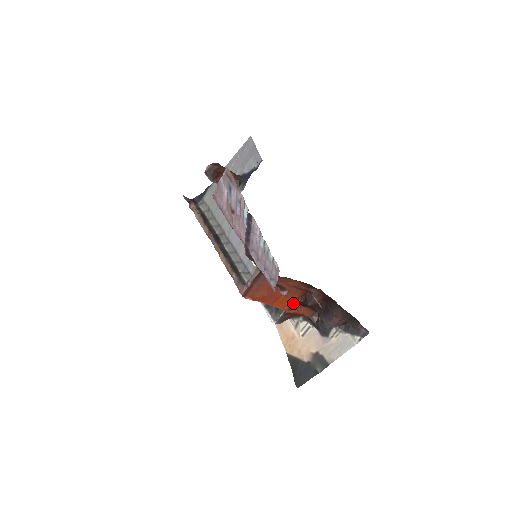
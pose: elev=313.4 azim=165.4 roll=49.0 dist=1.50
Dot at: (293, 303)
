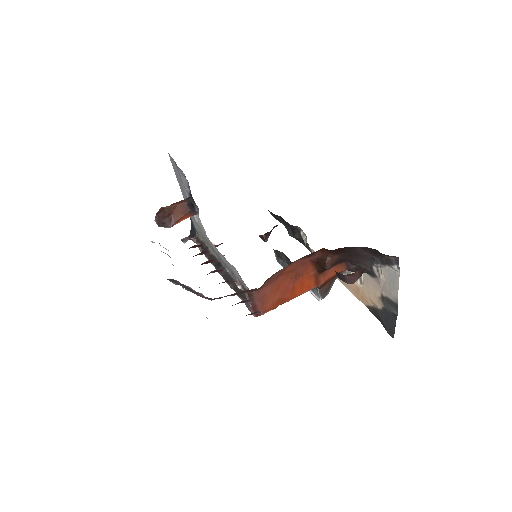
Dot at: (314, 277)
